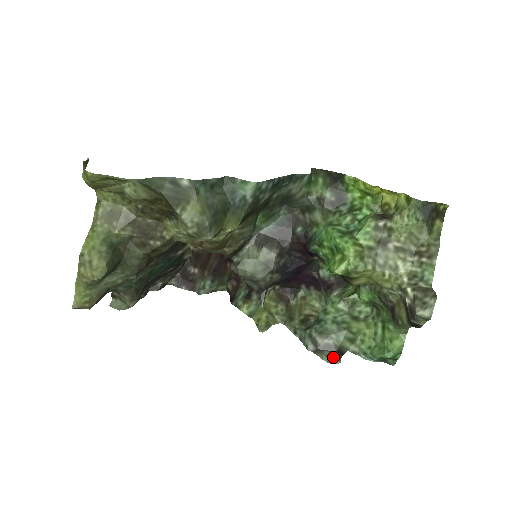
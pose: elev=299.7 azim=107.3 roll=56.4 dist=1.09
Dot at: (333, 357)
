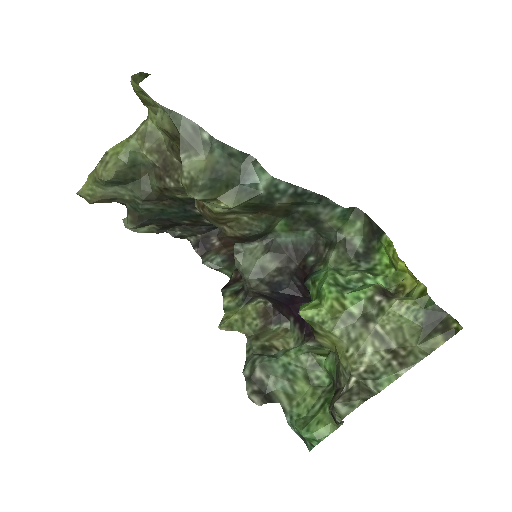
Dot at: (257, 396)
